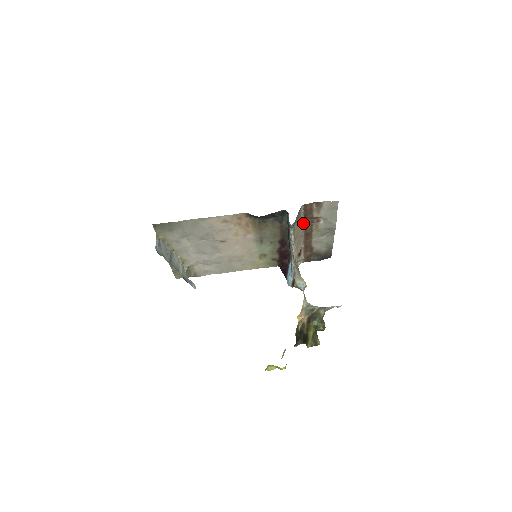
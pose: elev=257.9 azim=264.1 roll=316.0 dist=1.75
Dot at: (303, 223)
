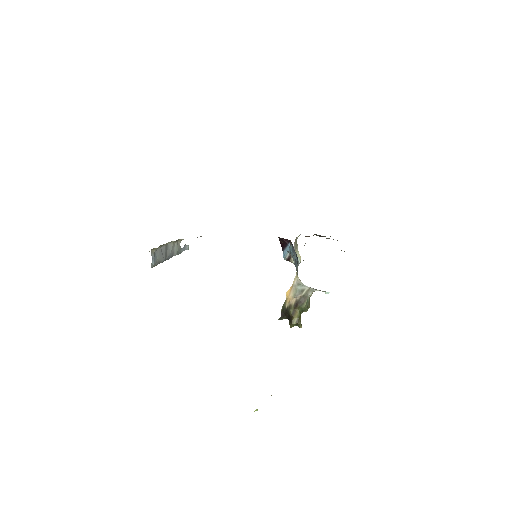
Dot at: occluded
